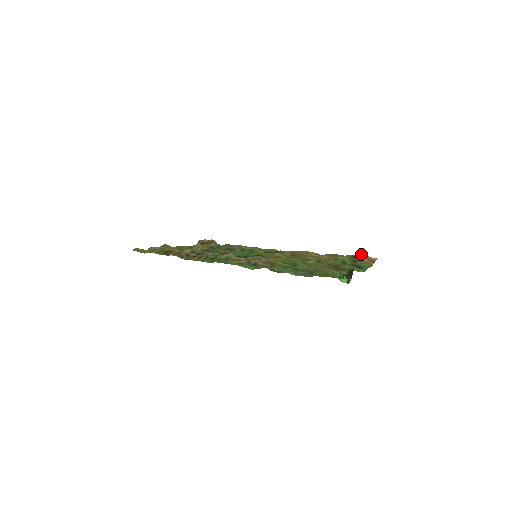
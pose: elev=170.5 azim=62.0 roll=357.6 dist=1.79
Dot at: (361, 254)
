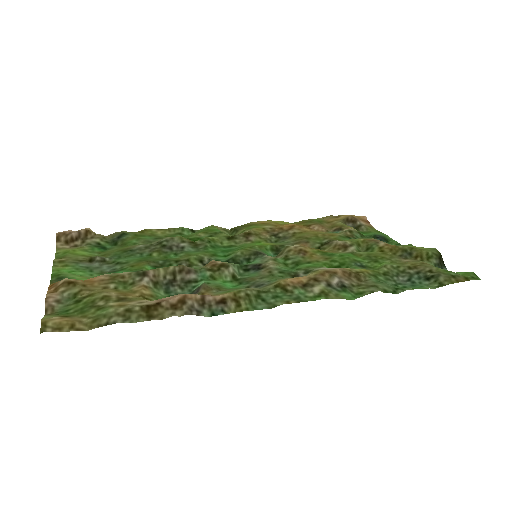
Dot at: occluded
